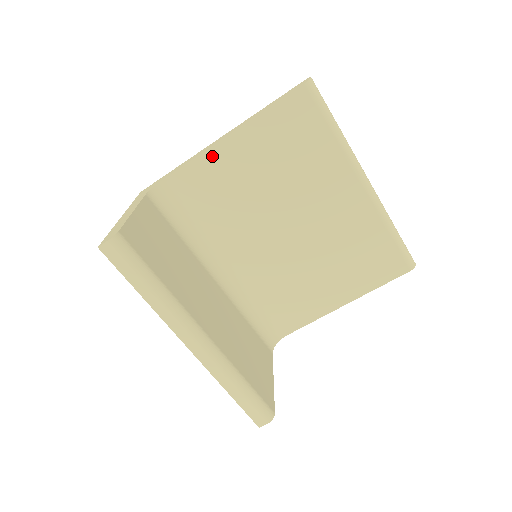
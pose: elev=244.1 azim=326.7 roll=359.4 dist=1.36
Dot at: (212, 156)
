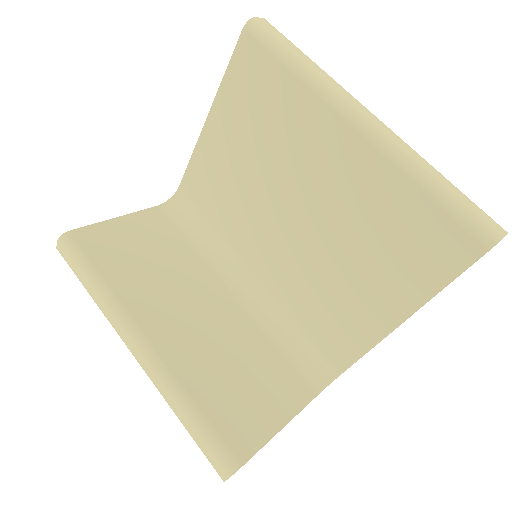
Dot at: (201, 151)
